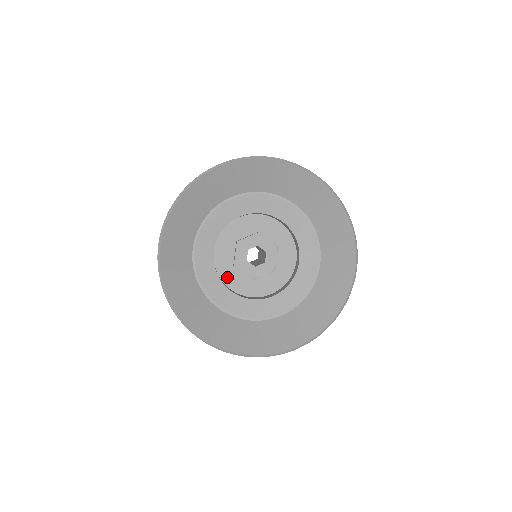
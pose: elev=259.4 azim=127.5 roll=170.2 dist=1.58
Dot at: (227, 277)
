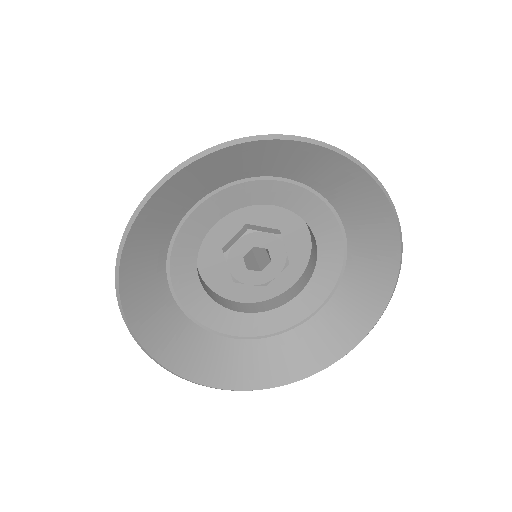
Dot at: (230, 292)
